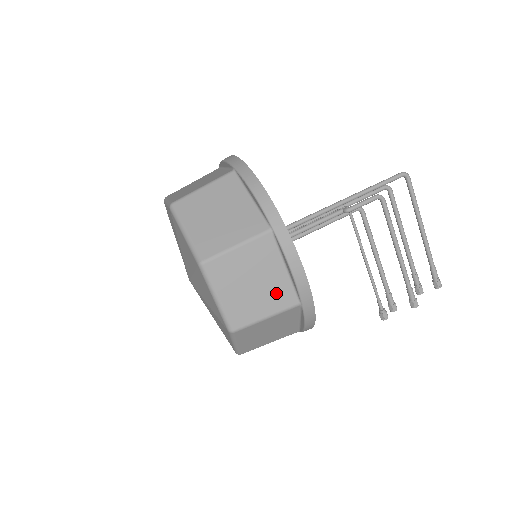
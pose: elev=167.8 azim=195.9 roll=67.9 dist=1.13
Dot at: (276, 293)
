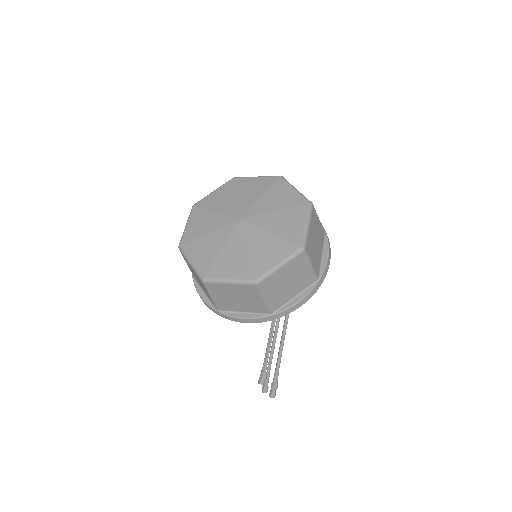
Dot at: (317, 260)
